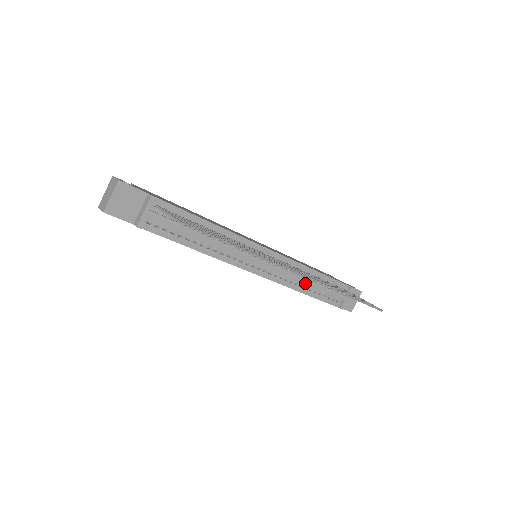
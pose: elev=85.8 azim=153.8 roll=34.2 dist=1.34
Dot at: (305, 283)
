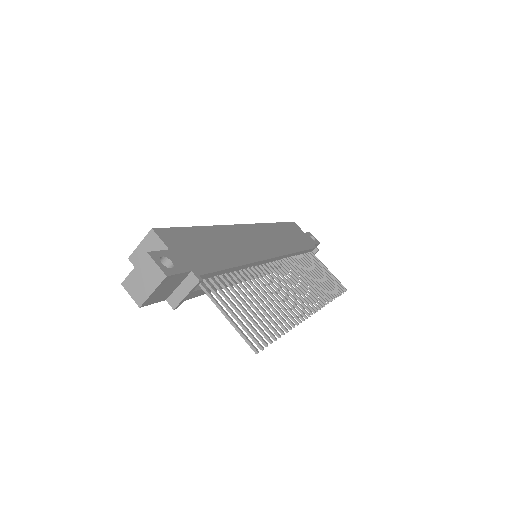
Dot at: occluded
